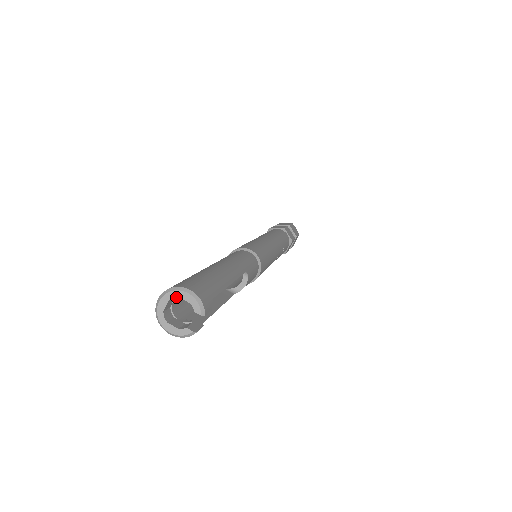
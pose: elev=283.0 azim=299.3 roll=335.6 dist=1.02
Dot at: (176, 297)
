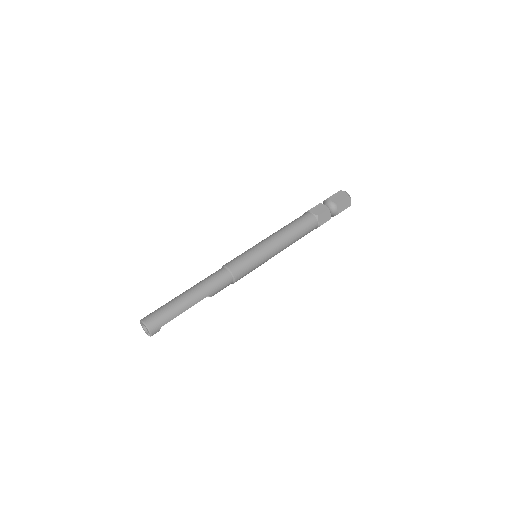
Dot at: occluded
